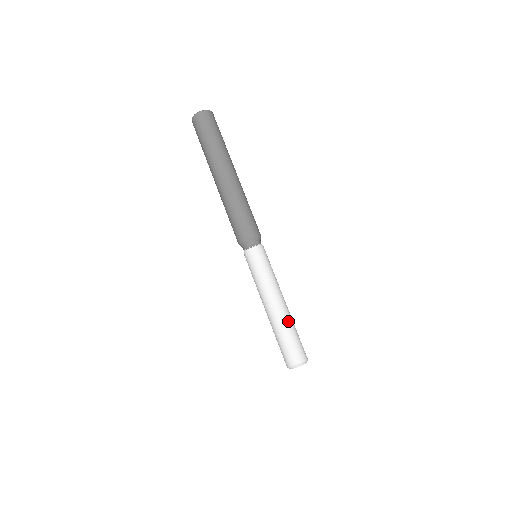
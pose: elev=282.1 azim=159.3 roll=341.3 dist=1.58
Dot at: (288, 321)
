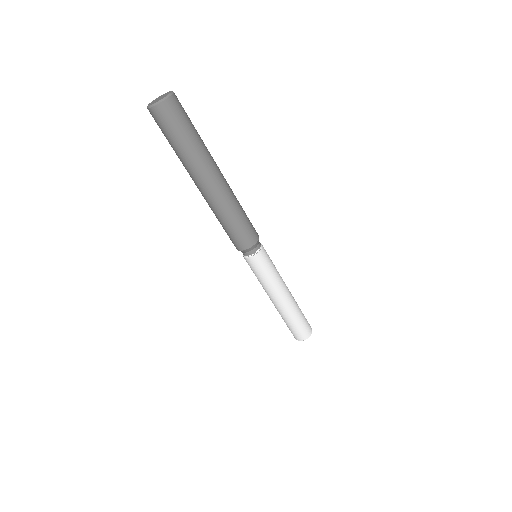
Dot at: (290, 314)
